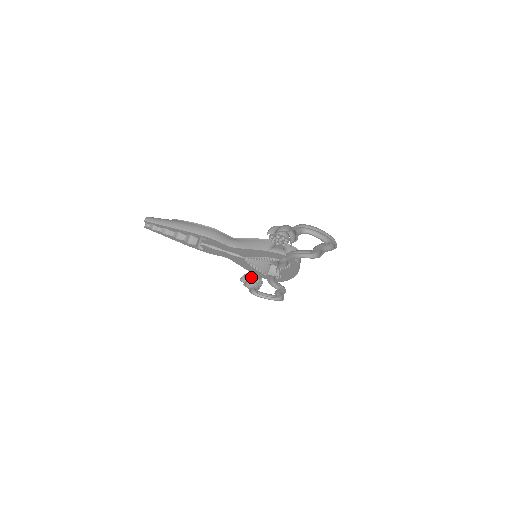
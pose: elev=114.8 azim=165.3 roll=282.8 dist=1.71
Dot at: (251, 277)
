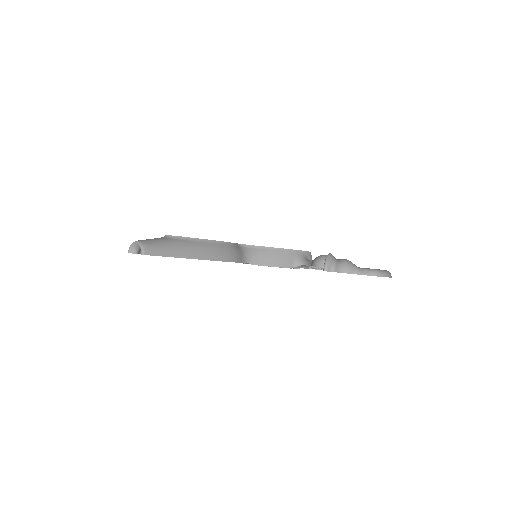
Dot at: occluded
